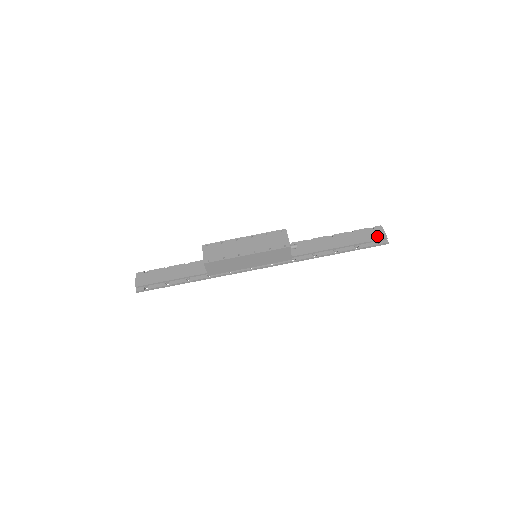
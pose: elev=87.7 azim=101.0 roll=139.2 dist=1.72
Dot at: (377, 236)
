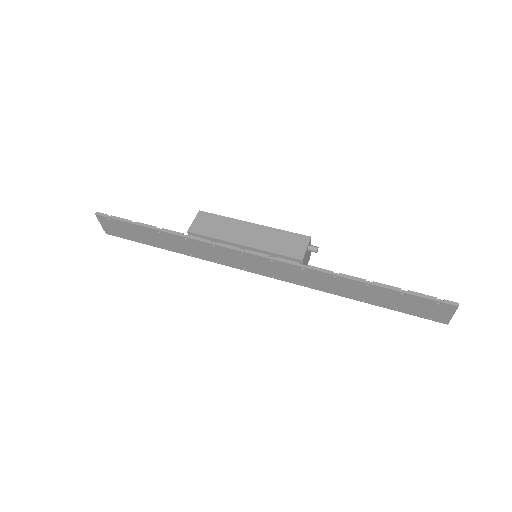
Dot at: occluded
